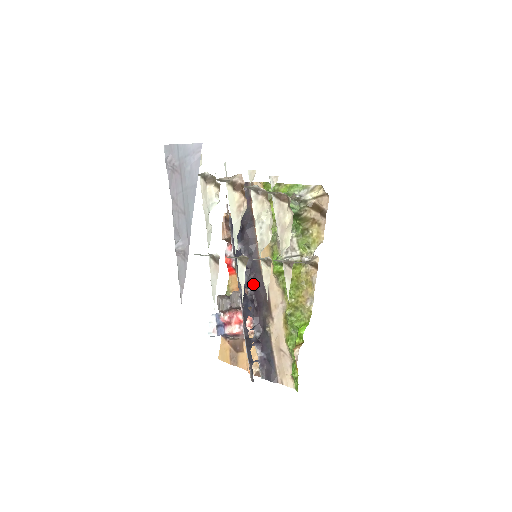
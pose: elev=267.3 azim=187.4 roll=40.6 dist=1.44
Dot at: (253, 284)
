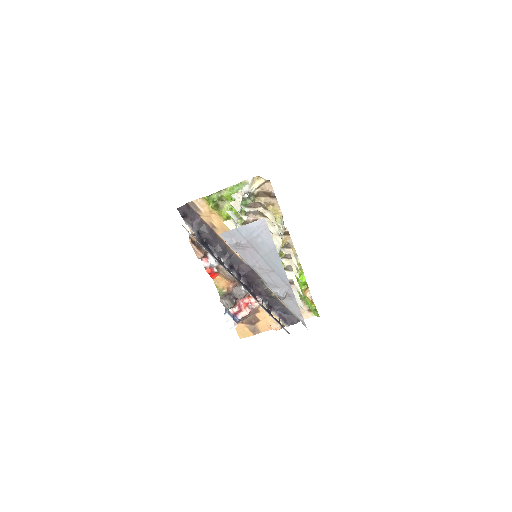
Dot at: (242, 274)
